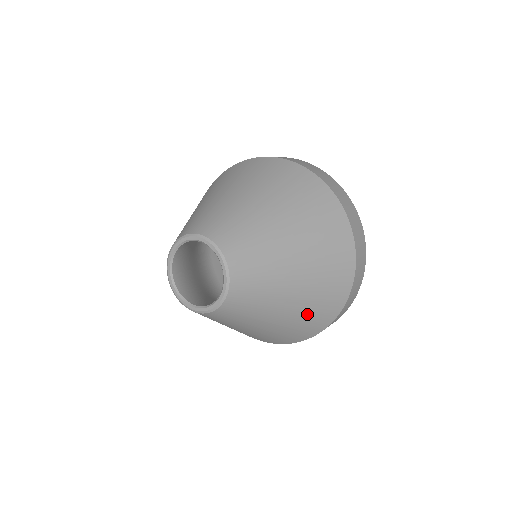
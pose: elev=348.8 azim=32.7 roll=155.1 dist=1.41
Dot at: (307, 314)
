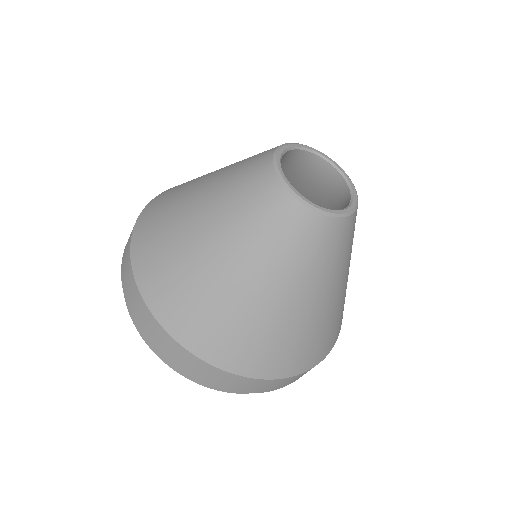
Dot at: occluded
